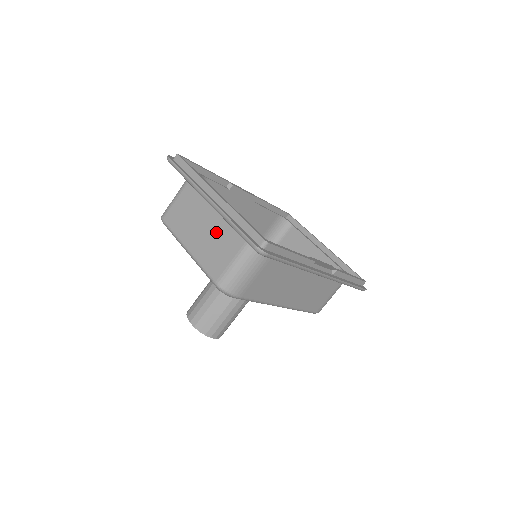
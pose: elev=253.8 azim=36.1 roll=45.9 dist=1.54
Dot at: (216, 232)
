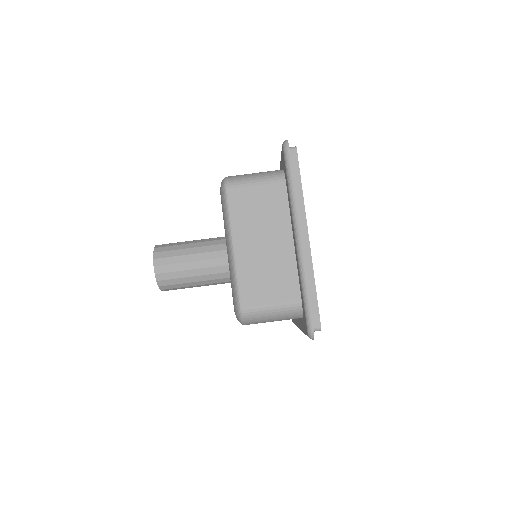
Dot at: (275, 262)
